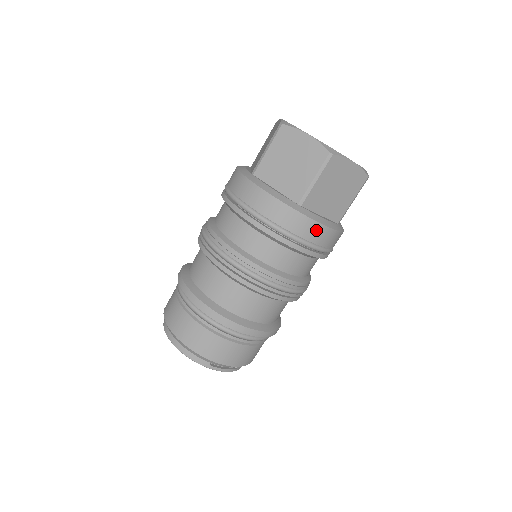
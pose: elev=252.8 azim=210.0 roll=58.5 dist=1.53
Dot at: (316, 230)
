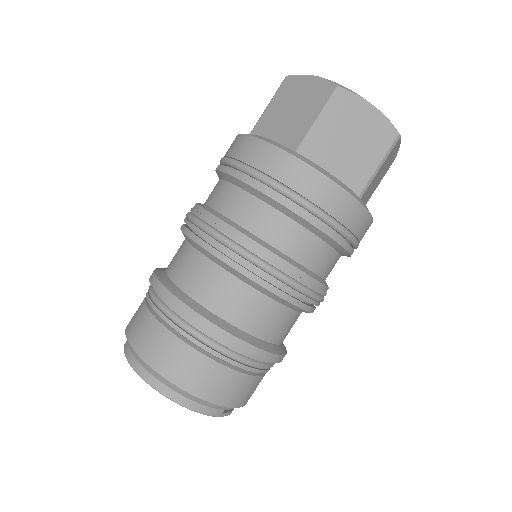
Dot at: (367, 227)
